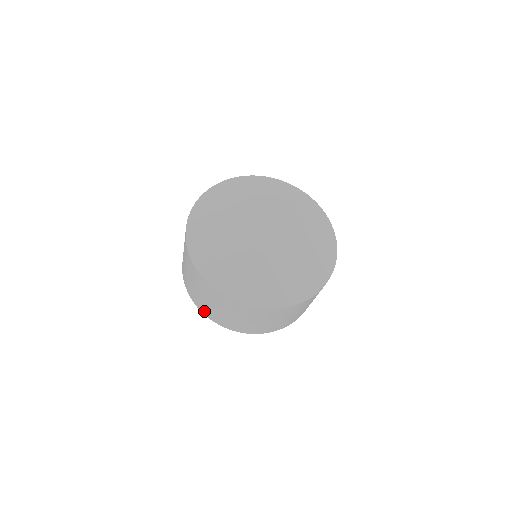
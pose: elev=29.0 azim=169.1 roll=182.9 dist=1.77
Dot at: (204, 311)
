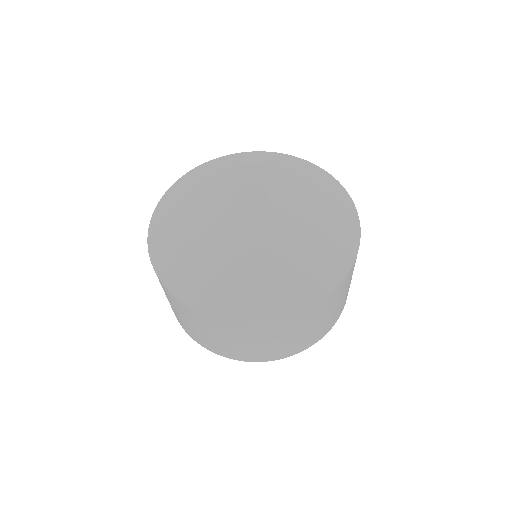
Dot at: occluded
